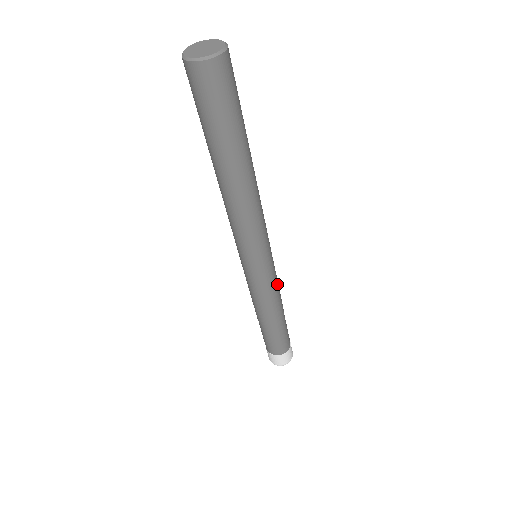
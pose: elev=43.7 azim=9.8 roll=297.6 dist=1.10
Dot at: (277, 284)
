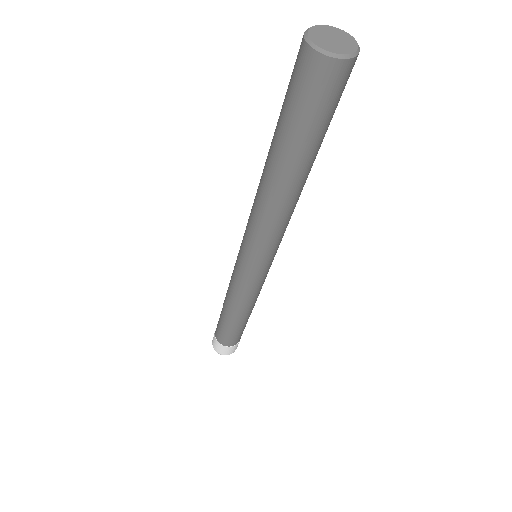
Dot at: occluded
